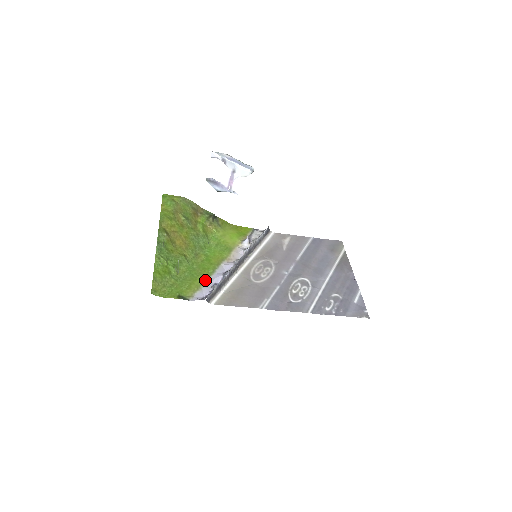
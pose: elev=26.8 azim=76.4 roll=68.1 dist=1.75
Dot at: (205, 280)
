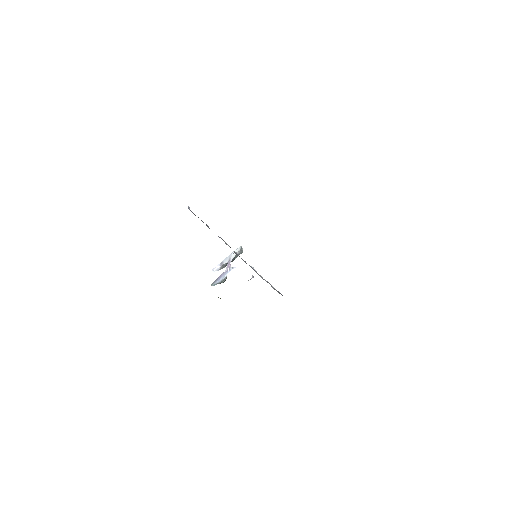
Dot at: occluded
